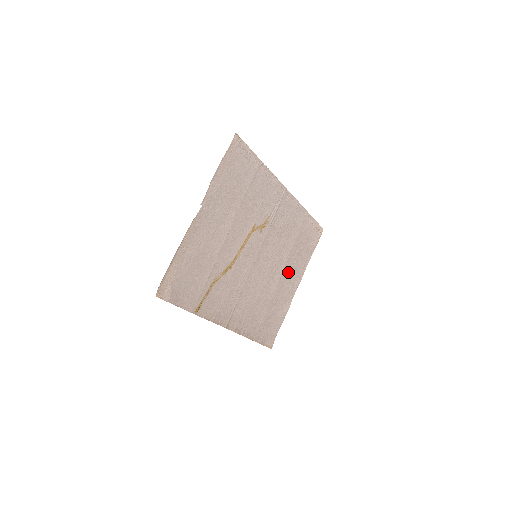
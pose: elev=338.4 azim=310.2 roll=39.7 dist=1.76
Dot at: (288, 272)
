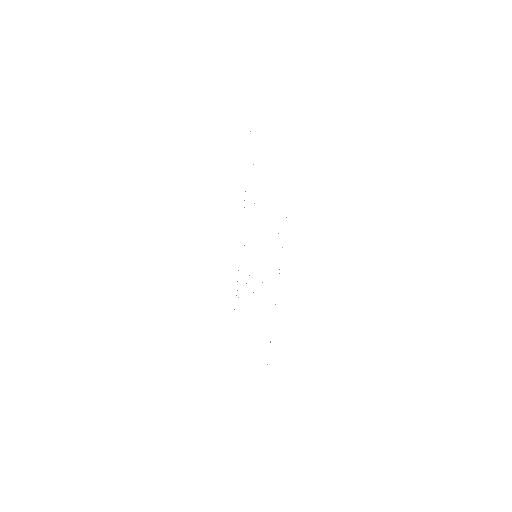
Dot at: occluded
